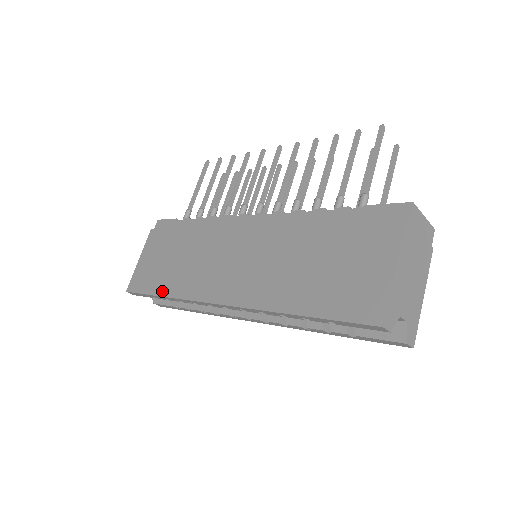
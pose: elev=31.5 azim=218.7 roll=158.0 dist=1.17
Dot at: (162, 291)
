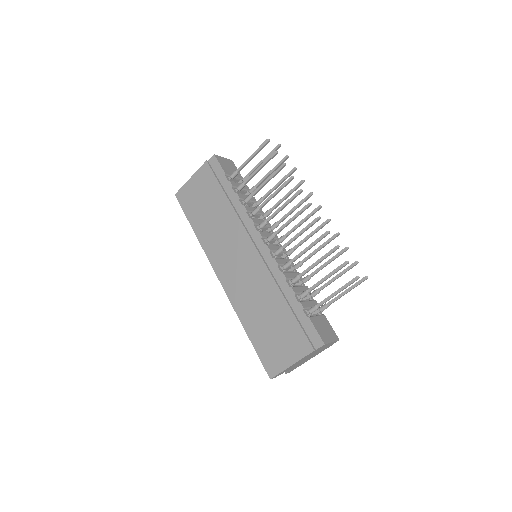
Dot at: (195, 227)
